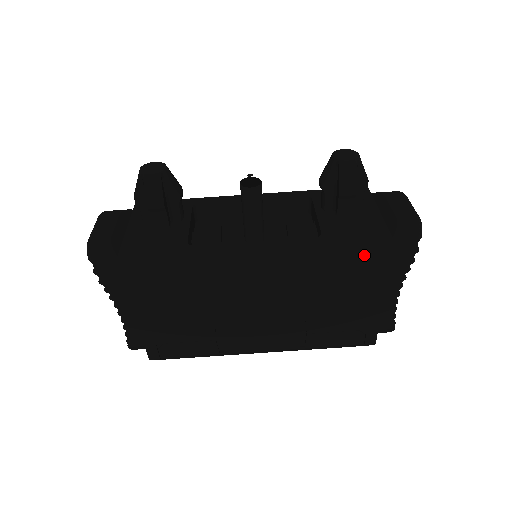
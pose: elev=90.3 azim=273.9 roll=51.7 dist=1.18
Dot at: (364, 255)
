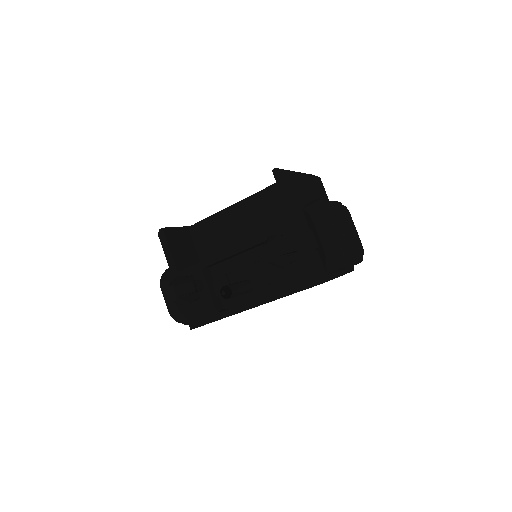
Dot at: occluded
